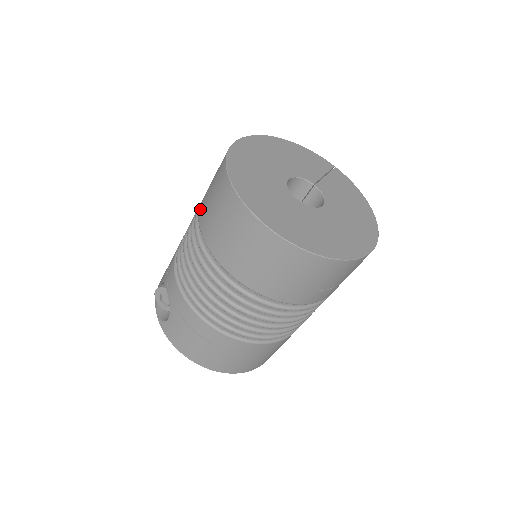
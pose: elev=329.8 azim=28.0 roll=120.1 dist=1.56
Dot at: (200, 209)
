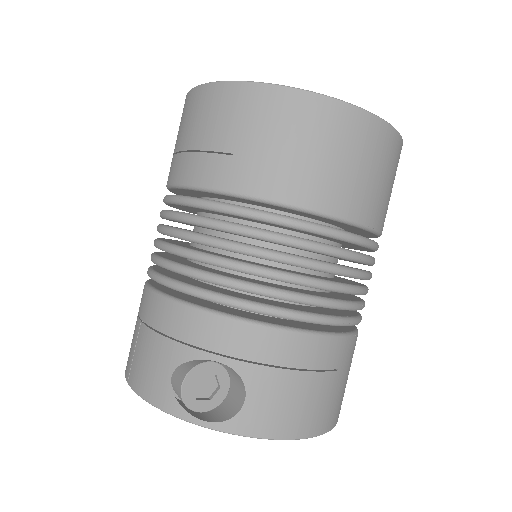
Dot at: (218, 180)
